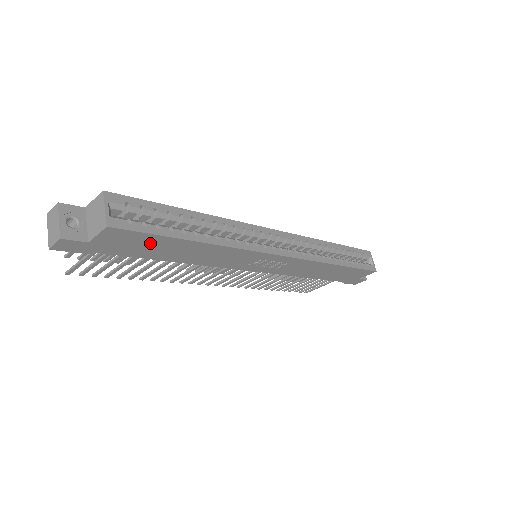
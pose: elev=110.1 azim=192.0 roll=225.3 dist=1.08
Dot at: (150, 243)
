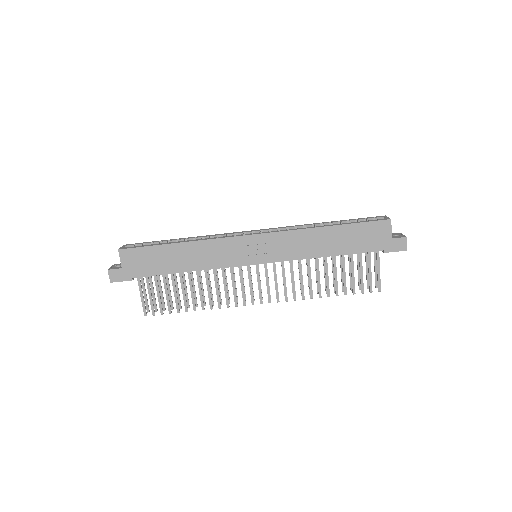
Dot at: (151, 256)
